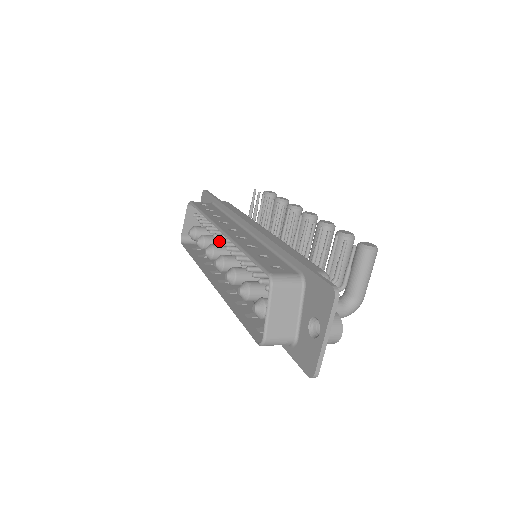
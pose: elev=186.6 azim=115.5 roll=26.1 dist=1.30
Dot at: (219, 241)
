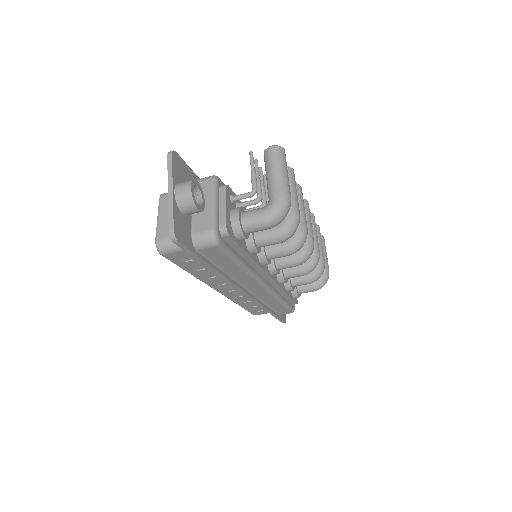
Dot at: occluded
